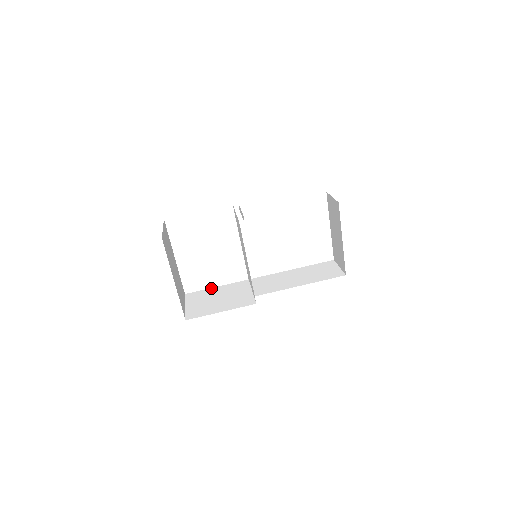
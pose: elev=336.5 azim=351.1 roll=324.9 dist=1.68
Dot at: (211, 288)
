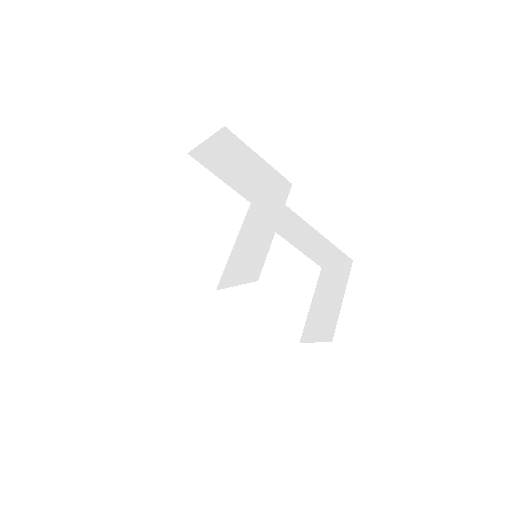
Dot at: occluded
